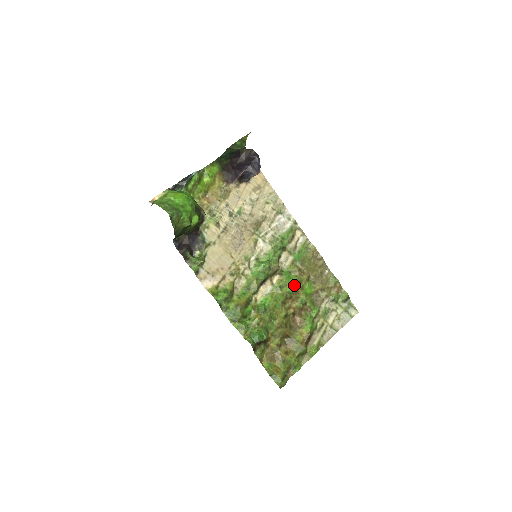
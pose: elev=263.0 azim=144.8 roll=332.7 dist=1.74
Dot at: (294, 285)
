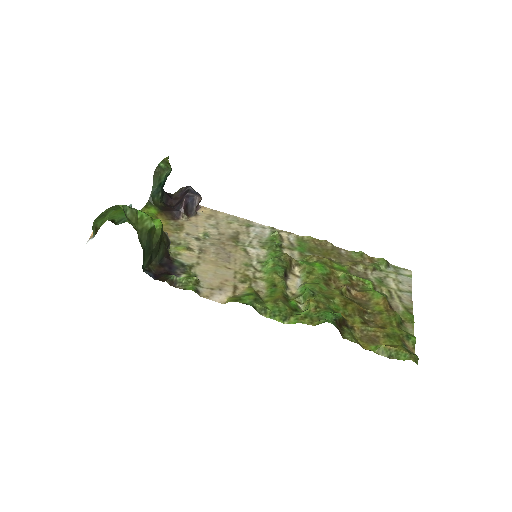
Dot at: (322, 267)
